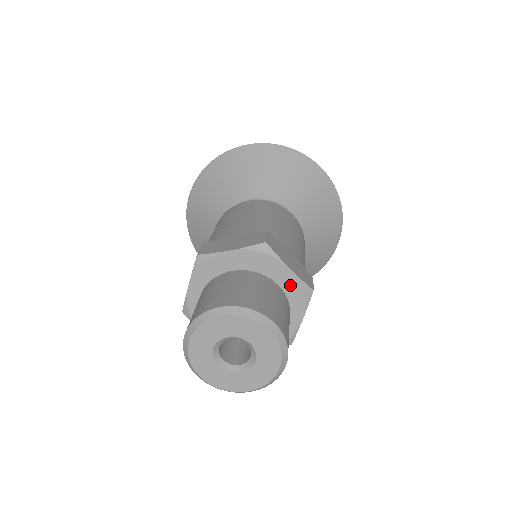
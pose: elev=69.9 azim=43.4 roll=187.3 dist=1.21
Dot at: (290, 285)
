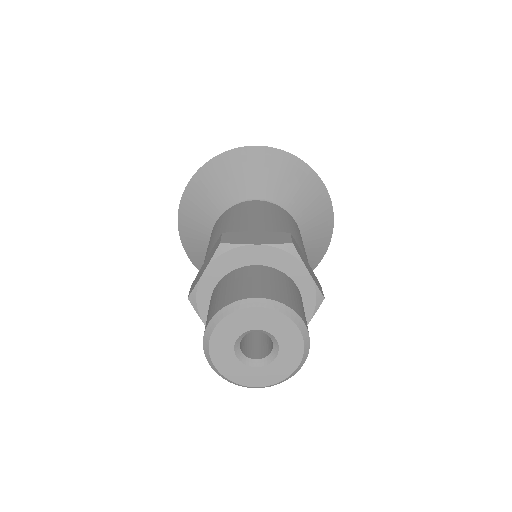
Dot at: (270, 256)
